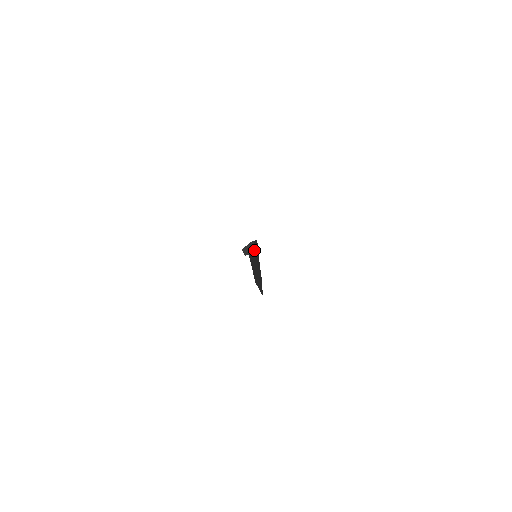
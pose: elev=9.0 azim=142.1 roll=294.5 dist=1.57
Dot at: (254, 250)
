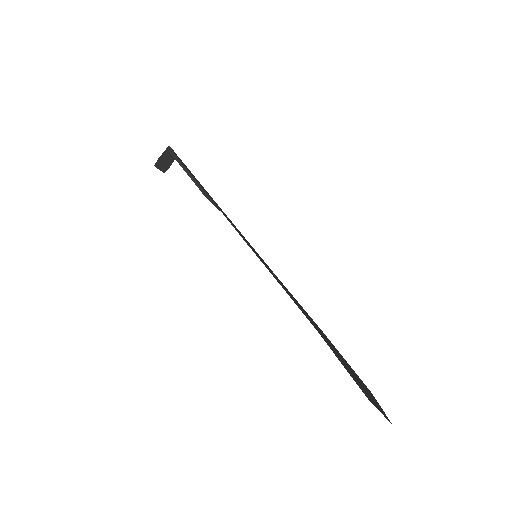
Dot at: (173, 160)
